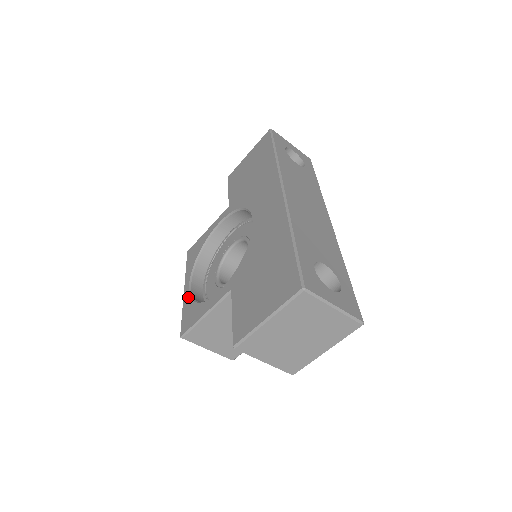
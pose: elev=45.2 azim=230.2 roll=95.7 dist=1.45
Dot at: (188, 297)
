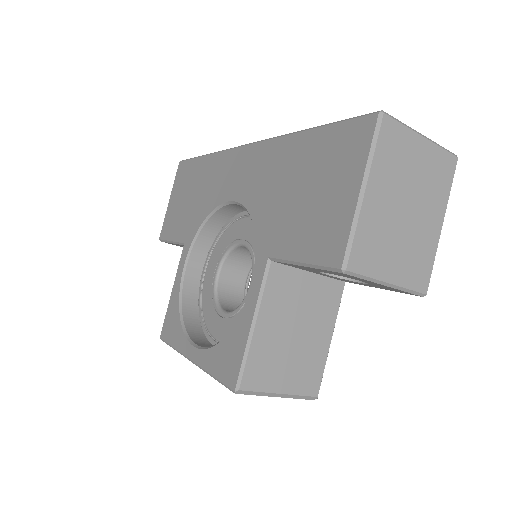
Dot at: (205, 353)
